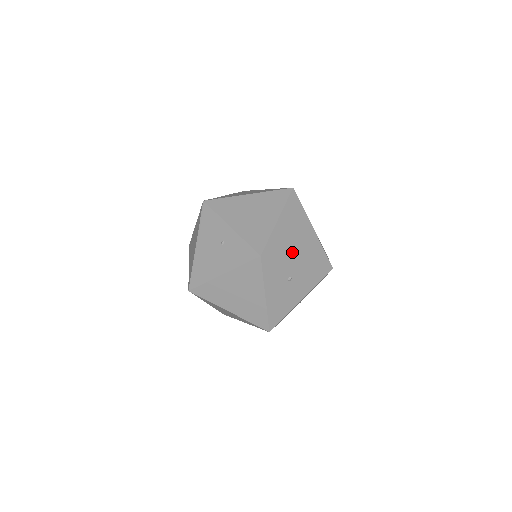
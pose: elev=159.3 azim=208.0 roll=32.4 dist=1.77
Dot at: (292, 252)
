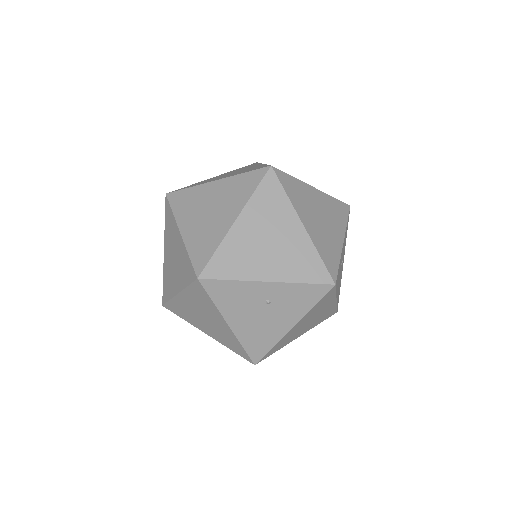
Dot at: (334, 240)
